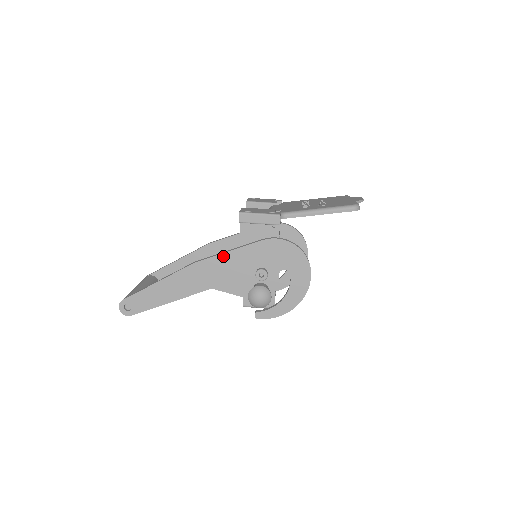
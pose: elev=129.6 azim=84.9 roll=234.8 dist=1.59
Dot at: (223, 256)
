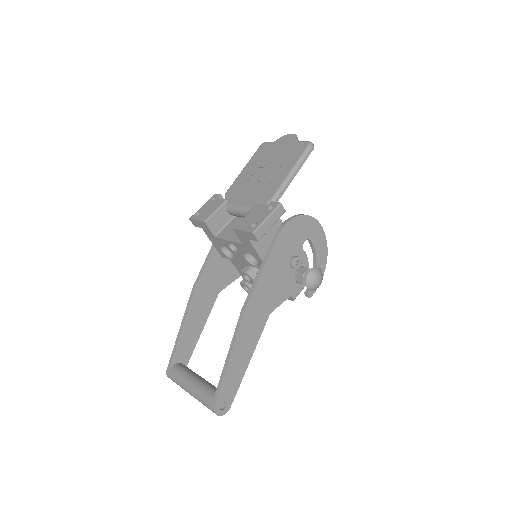
Dot at: (260, 281)
